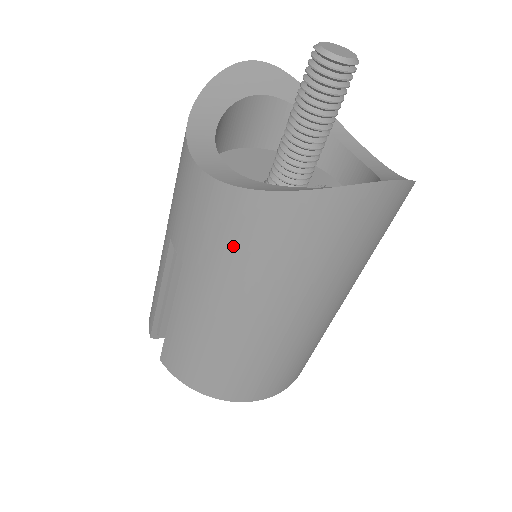
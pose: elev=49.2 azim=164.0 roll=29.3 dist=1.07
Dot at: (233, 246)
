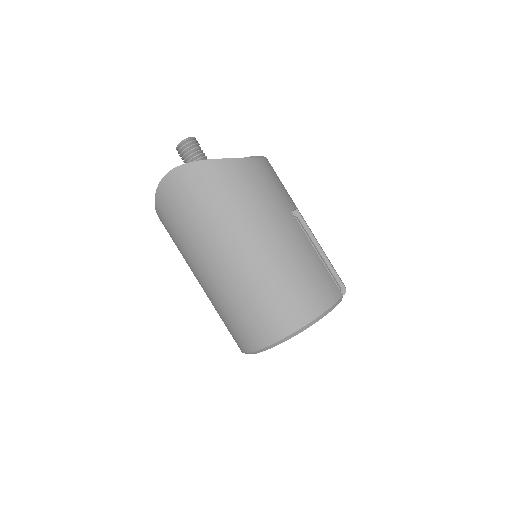
Dot at: occluded
